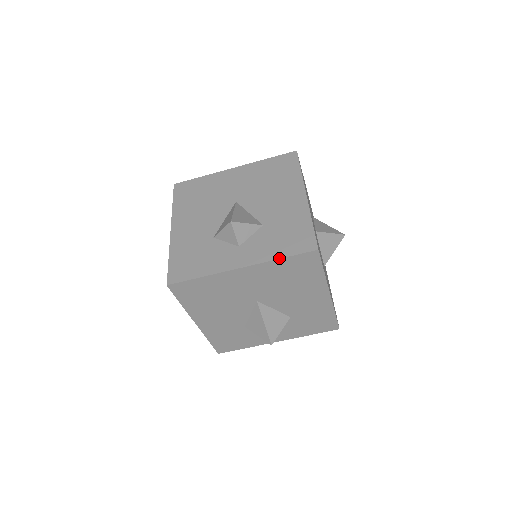
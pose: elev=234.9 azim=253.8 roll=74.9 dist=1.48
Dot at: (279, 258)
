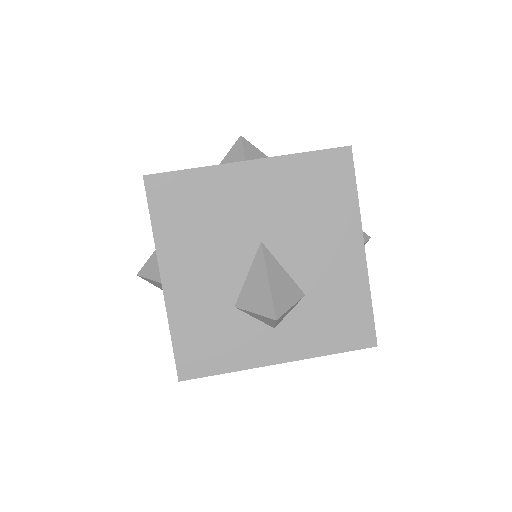
Dot at: occluded
